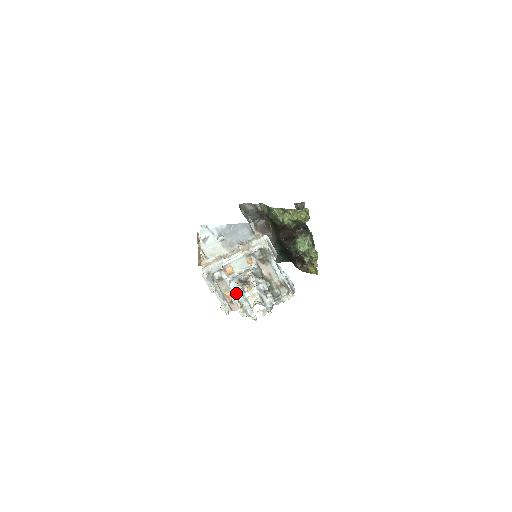
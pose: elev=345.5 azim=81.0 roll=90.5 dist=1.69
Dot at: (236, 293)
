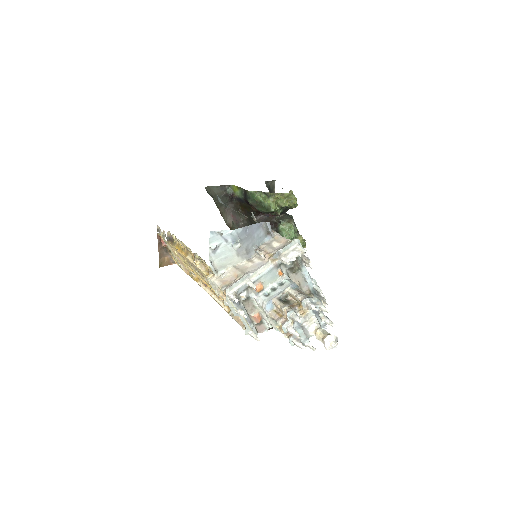
Dot at: (282, 318)
